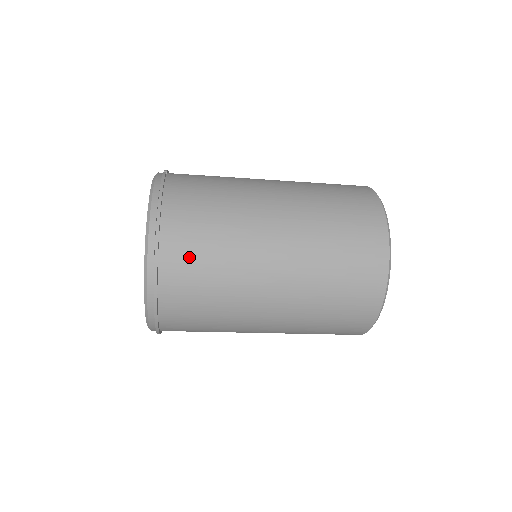
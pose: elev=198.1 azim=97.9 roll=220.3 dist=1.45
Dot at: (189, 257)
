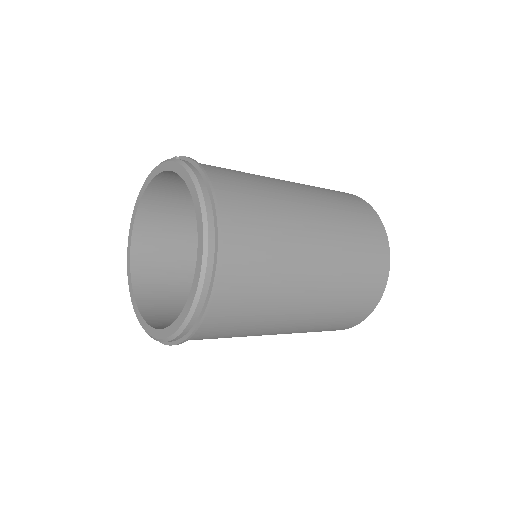
Dot at: (246, 228)
